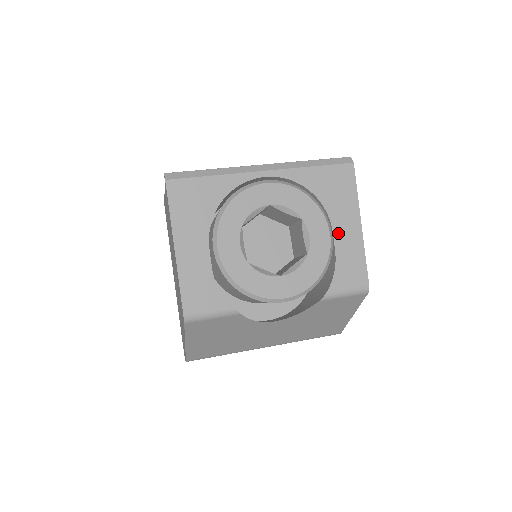
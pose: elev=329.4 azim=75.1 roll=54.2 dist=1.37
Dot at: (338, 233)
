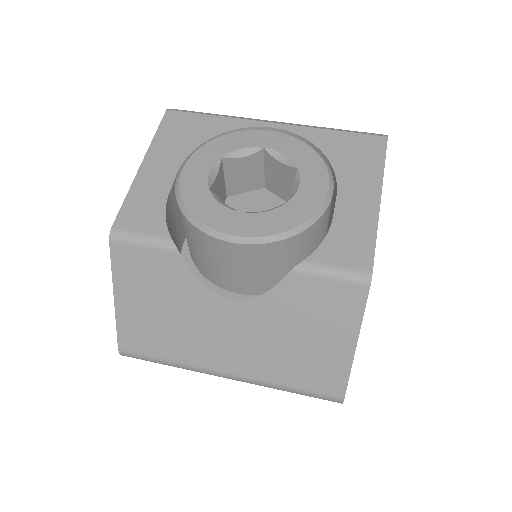
Dot at: (344, 199)
